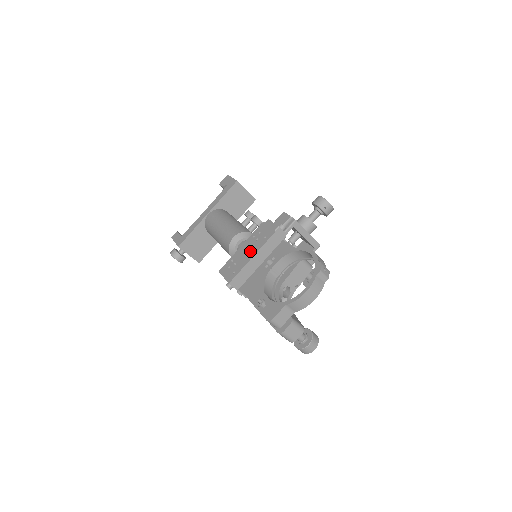
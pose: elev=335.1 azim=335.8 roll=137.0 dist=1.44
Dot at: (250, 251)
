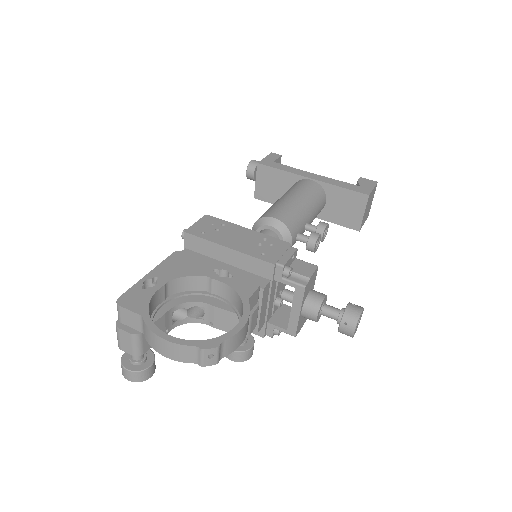
Dot at: (239, 241)
